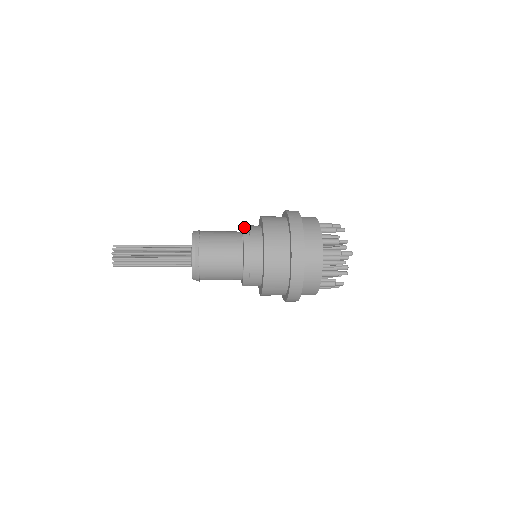
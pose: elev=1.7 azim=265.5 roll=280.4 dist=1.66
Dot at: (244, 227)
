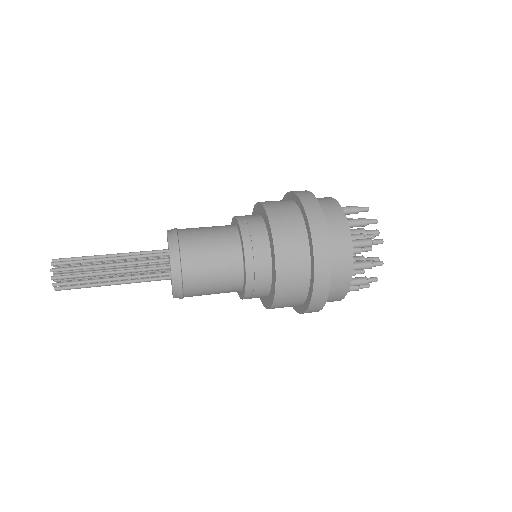
Dot at: (247, 271)
